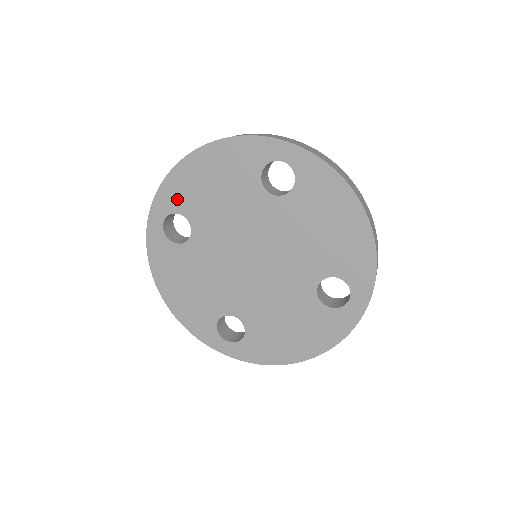
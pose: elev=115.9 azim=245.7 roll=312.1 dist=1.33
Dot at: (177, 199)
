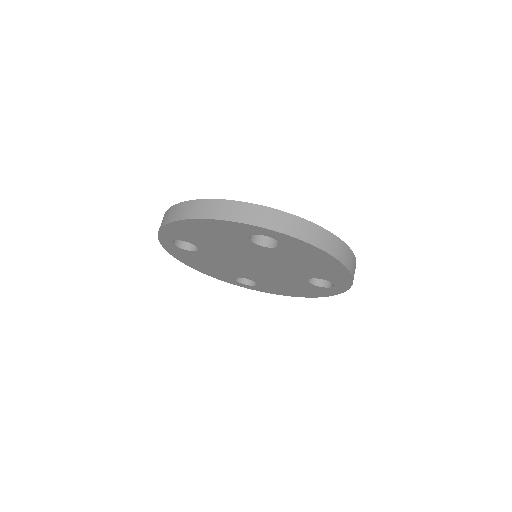
Dot at: (179, 236)
